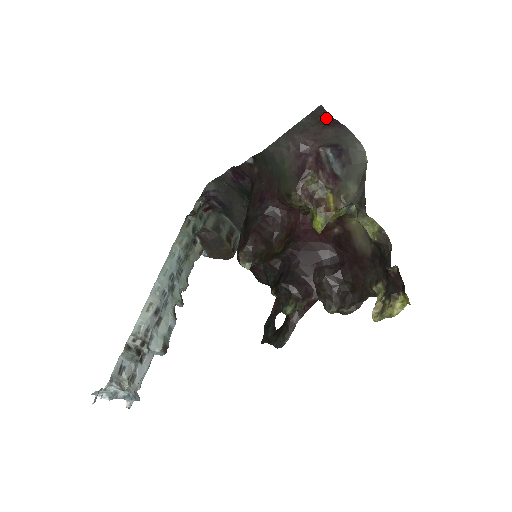
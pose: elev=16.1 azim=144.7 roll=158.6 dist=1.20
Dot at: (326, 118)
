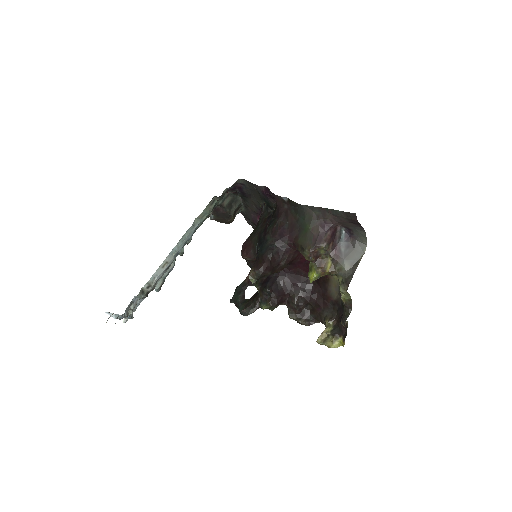
Dot at: (354, 220)
